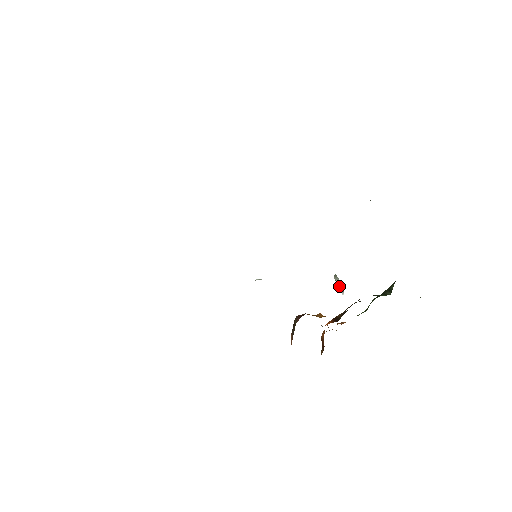
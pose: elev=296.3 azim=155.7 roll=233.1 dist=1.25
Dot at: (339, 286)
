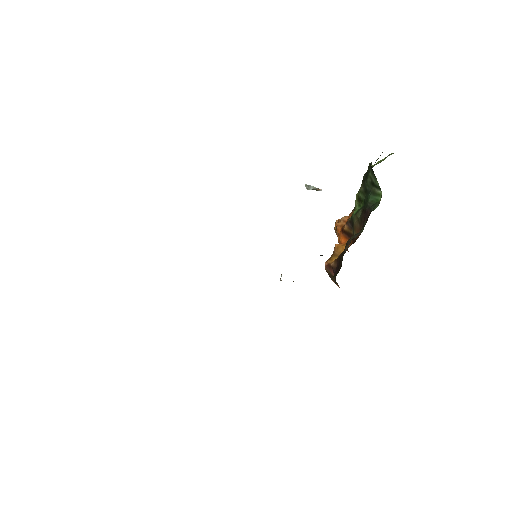
Dot at: occluded
